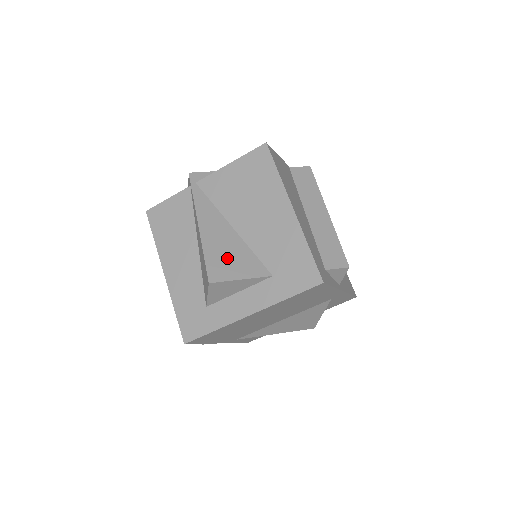
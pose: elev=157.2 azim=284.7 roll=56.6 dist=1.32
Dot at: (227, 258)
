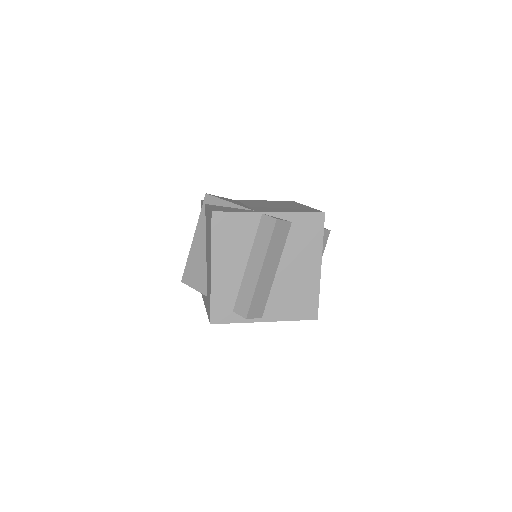
Dot at: (194, 271)
